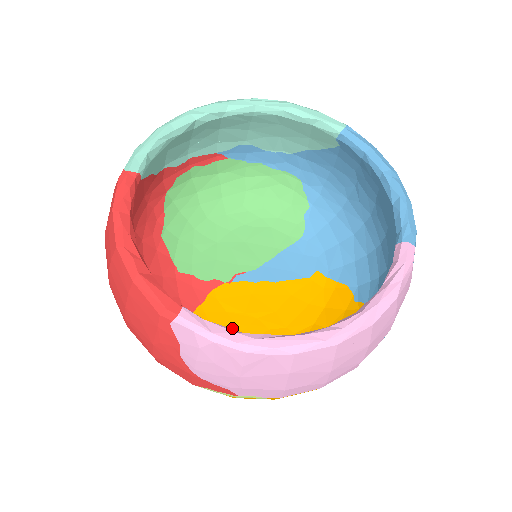
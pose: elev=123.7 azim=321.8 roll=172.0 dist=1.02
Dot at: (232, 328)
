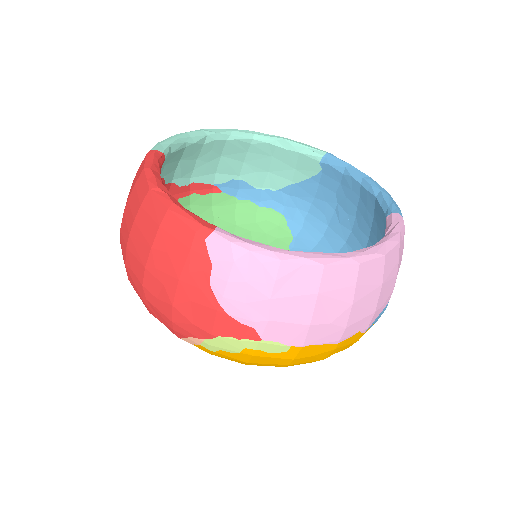
Dot at: occluded
